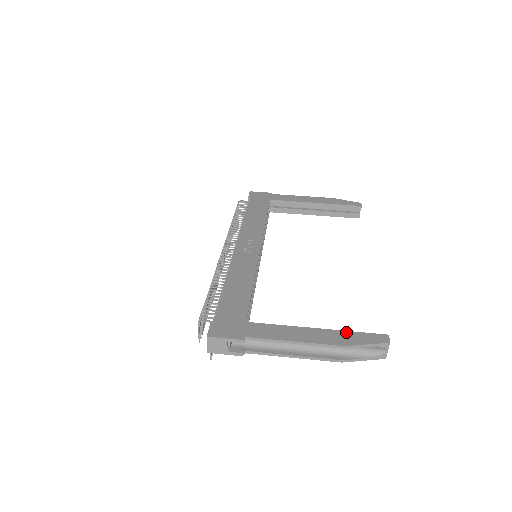
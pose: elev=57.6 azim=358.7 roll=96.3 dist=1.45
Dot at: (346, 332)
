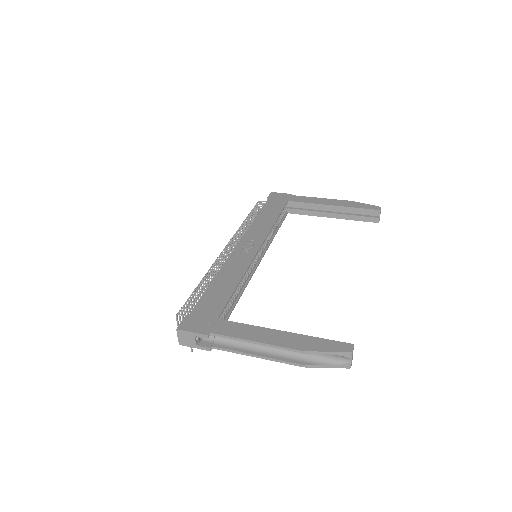
Dot at: (311, 337)
